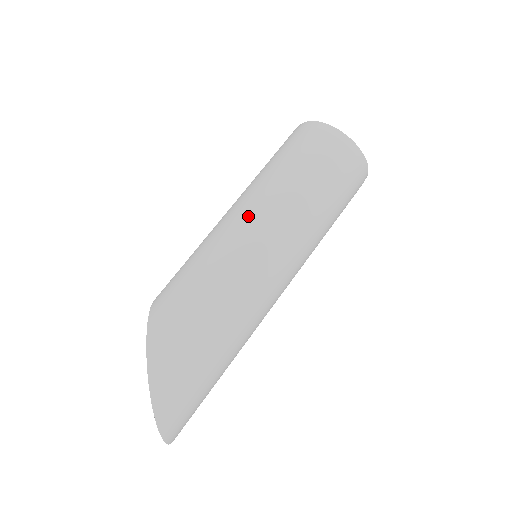
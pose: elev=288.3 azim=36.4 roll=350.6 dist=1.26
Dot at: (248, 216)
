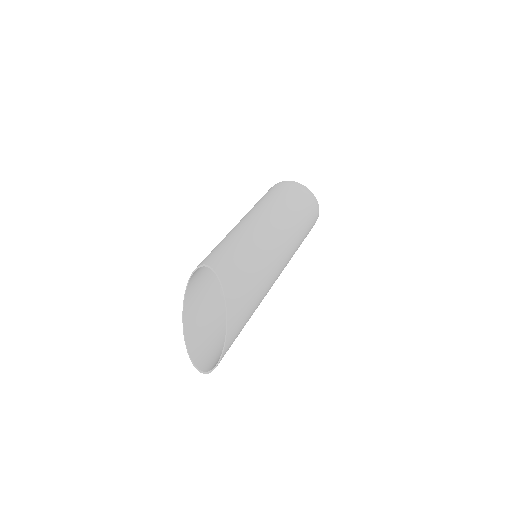
Dot at: (277, 231)
